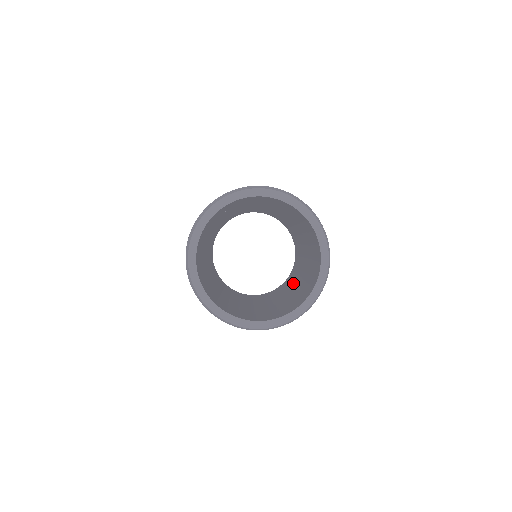
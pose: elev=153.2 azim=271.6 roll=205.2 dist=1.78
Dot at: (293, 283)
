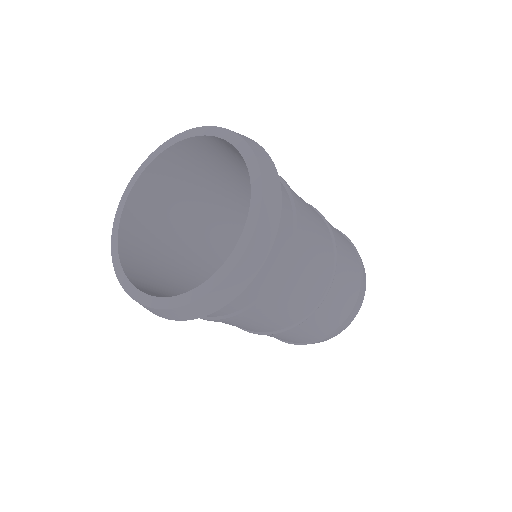
Dot at: occluded
